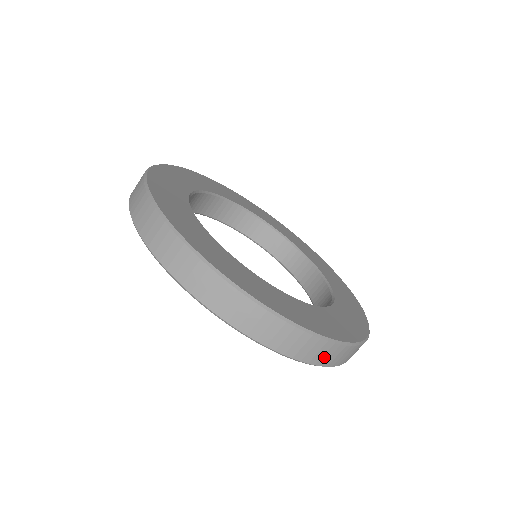
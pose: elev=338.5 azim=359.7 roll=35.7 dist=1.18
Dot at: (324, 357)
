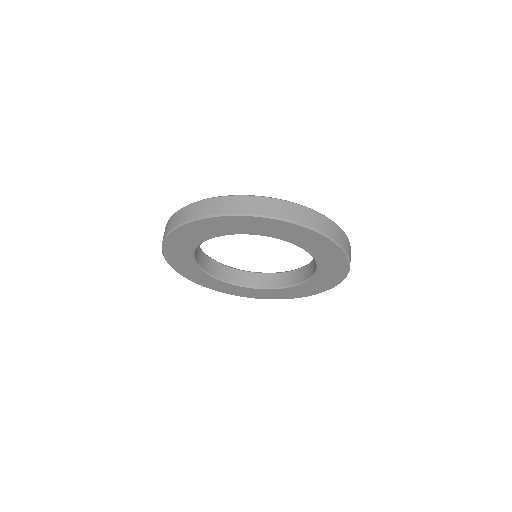
Dot at: (315, 222)
